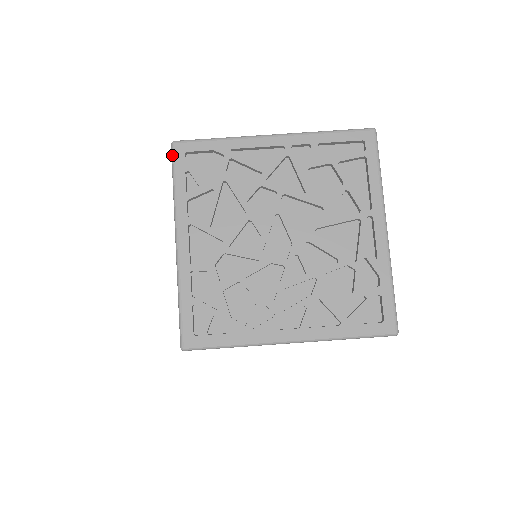
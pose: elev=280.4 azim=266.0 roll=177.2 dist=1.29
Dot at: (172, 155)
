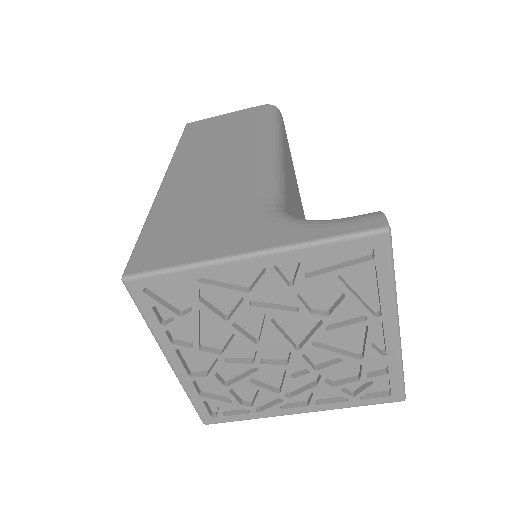
Dot at: occluded
